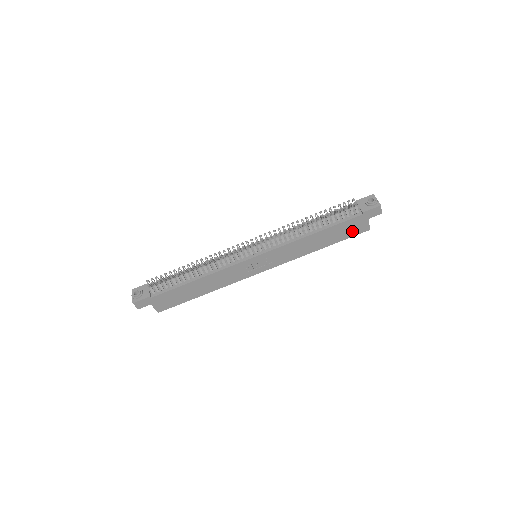
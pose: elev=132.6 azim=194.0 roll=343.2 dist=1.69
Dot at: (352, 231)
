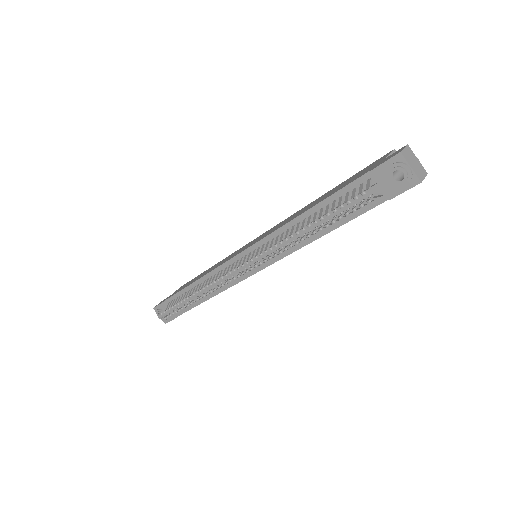
Dot at: occluded
